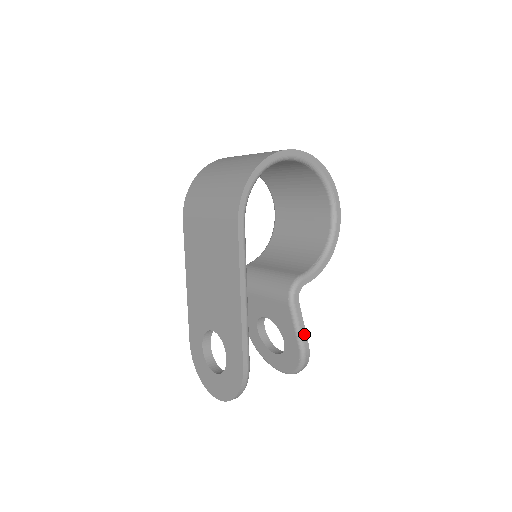
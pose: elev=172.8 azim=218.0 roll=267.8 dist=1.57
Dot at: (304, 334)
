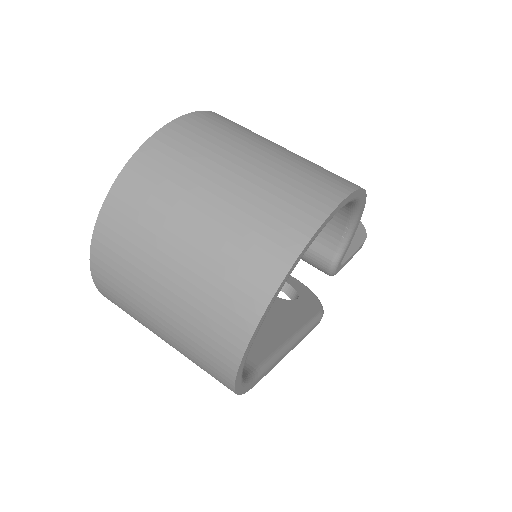
Dot at: (357, 251)
